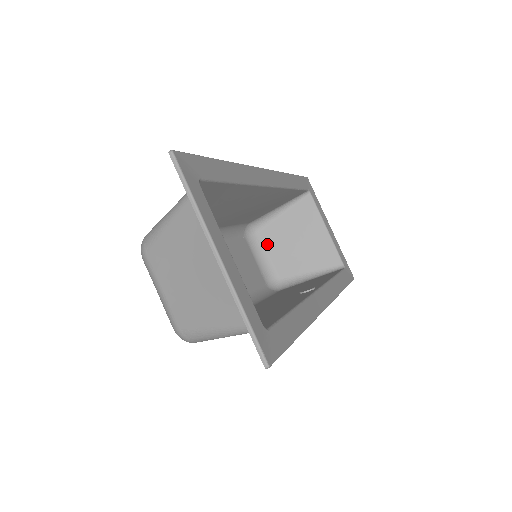
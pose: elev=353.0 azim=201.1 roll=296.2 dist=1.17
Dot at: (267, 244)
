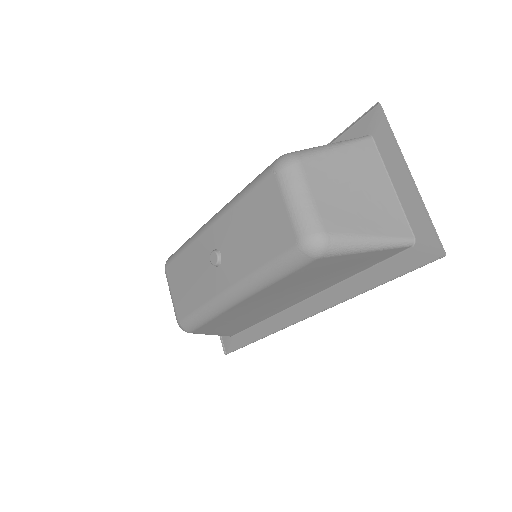
Dot at: occluded
